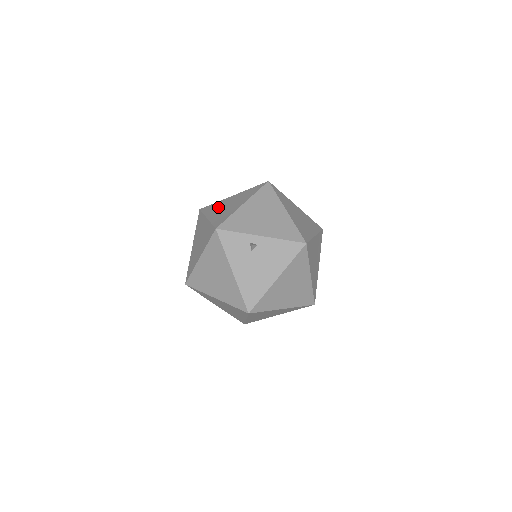
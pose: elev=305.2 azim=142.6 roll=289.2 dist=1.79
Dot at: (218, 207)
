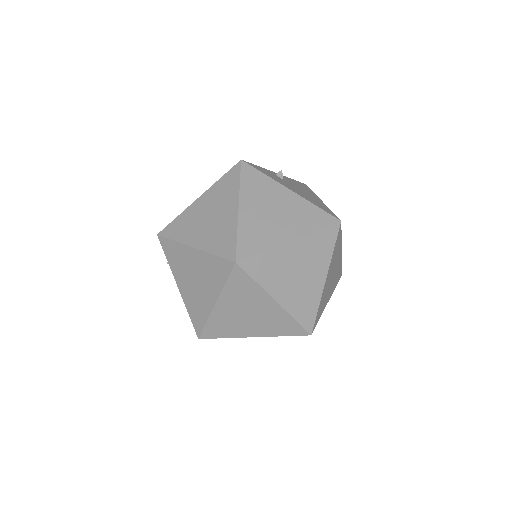
Dot at: occluded
